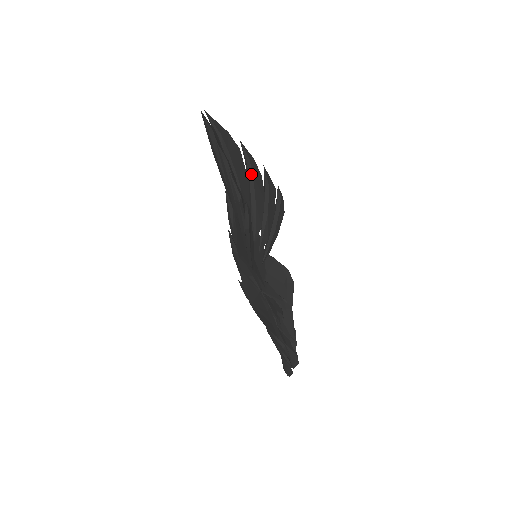
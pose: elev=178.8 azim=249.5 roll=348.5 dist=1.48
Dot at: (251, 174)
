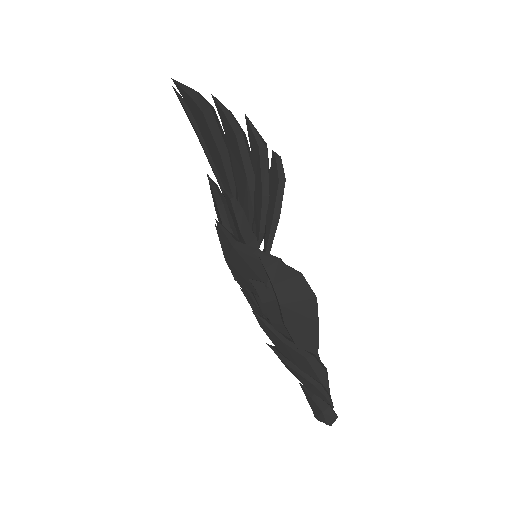
Dot at: occluded
